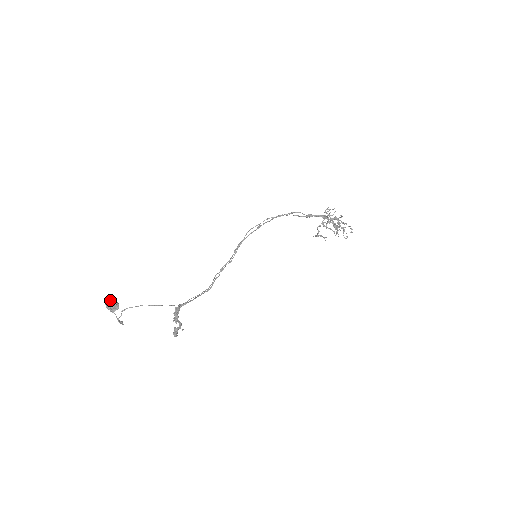
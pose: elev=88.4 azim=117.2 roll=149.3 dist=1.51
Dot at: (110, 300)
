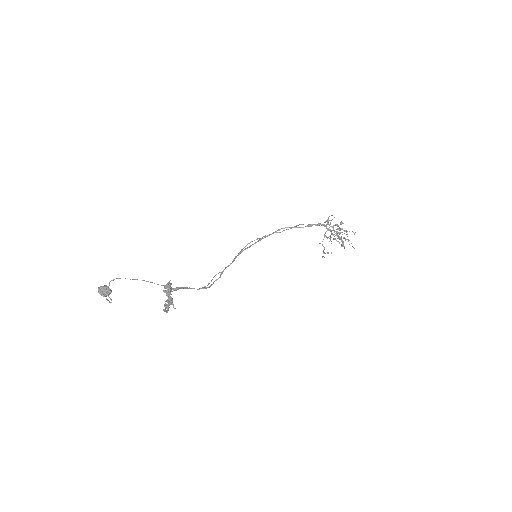
Dot at: (103, 286)
